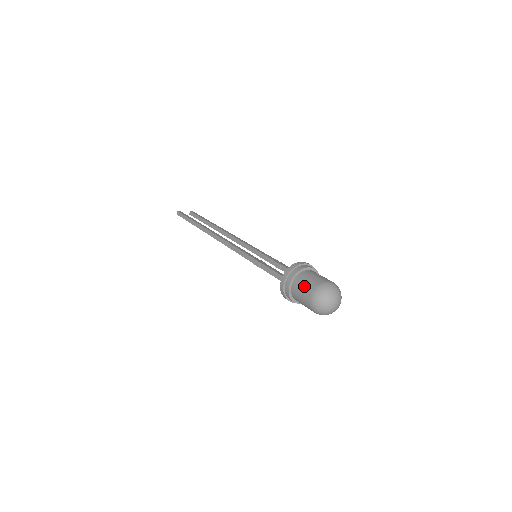
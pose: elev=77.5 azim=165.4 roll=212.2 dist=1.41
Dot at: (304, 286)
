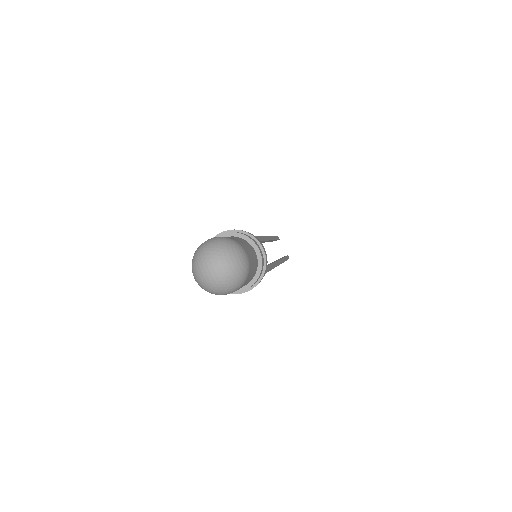
Dot at: occluded
